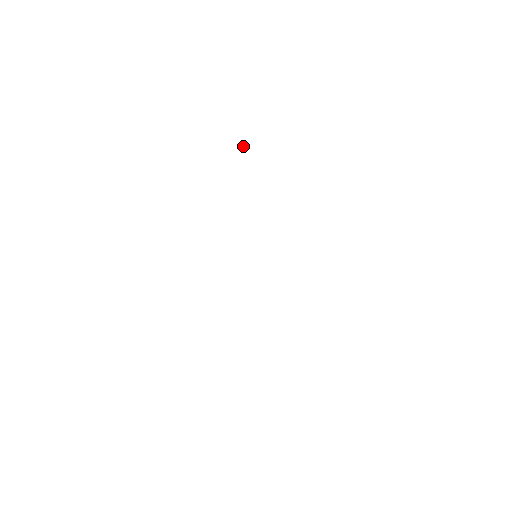
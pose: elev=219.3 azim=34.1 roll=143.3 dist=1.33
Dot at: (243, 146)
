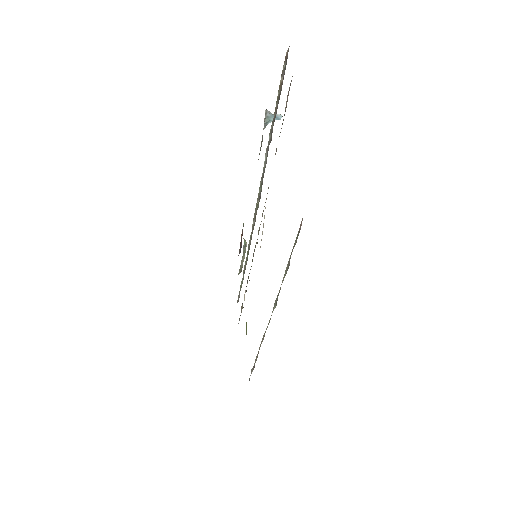
Dot at: occluded
